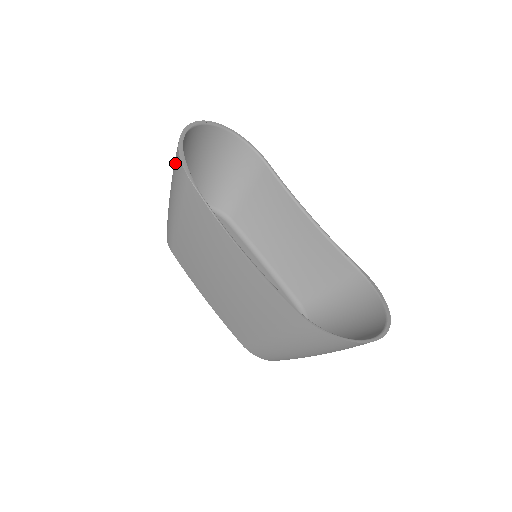
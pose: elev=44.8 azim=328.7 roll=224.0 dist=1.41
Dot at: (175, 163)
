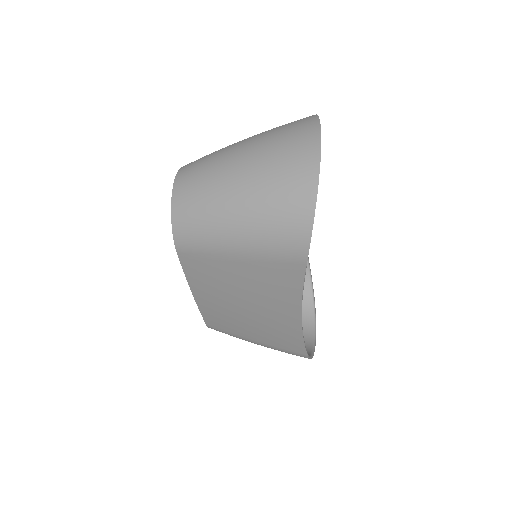
Dot at: (290, 226)
